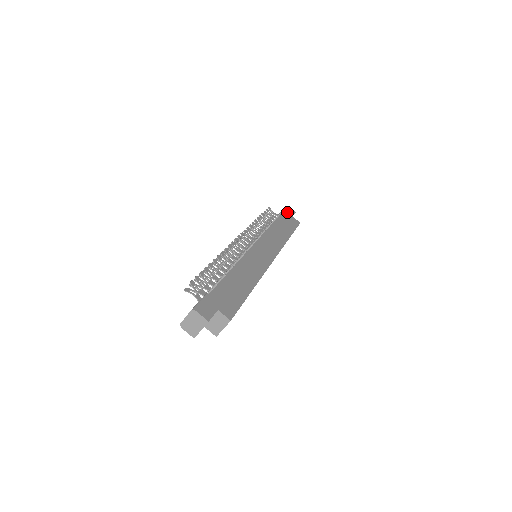
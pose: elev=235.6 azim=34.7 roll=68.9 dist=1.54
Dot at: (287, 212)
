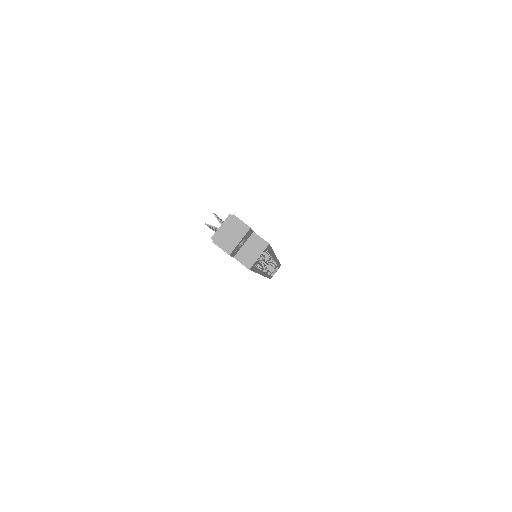
Dot at: occluded
